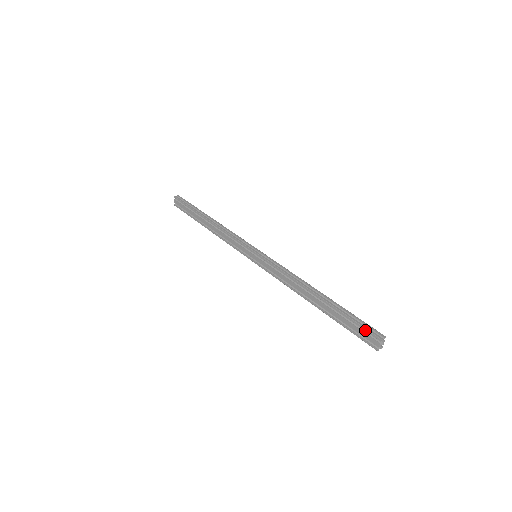
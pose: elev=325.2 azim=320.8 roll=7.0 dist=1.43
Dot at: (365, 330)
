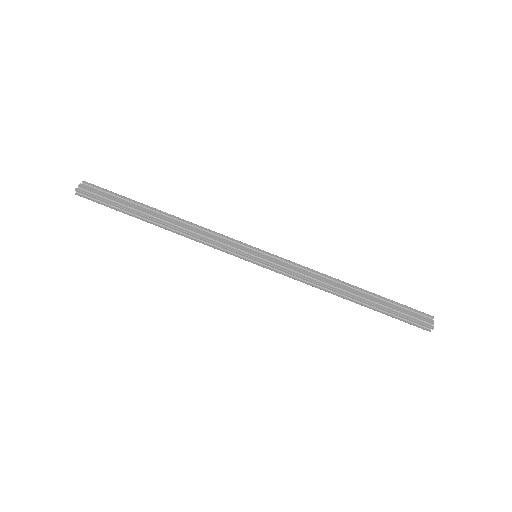
Dot at: (412, 324)
